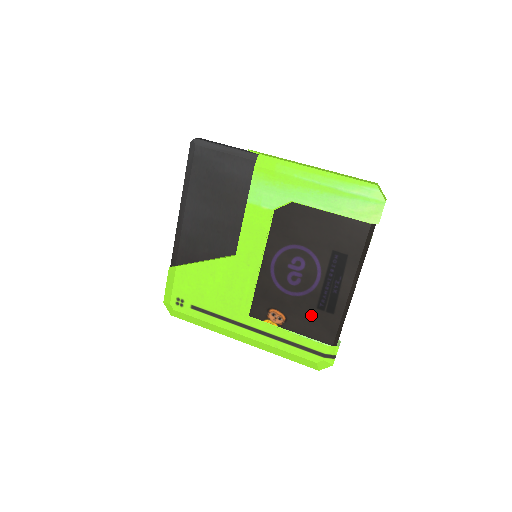
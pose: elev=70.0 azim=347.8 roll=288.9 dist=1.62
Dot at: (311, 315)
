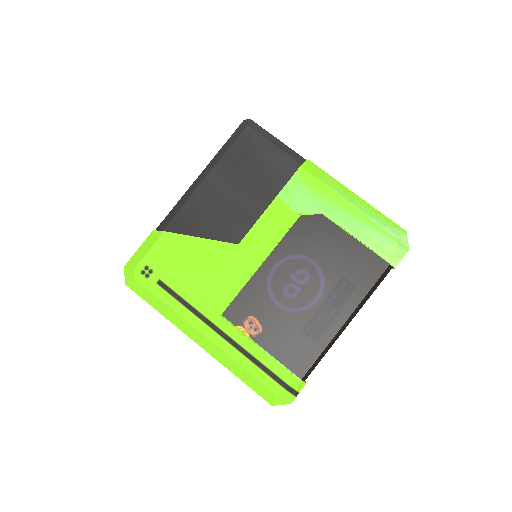
Dot at: (292, 337)
